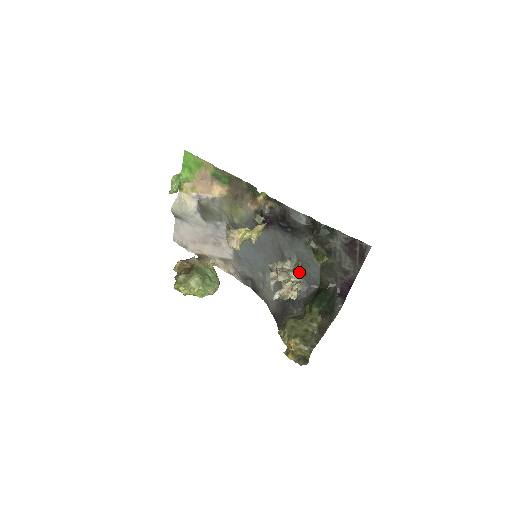
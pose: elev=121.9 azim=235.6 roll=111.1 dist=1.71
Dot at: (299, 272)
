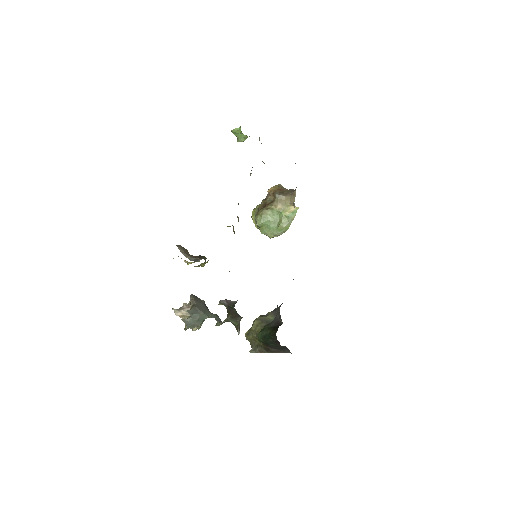
Dot at: (186, 323)
